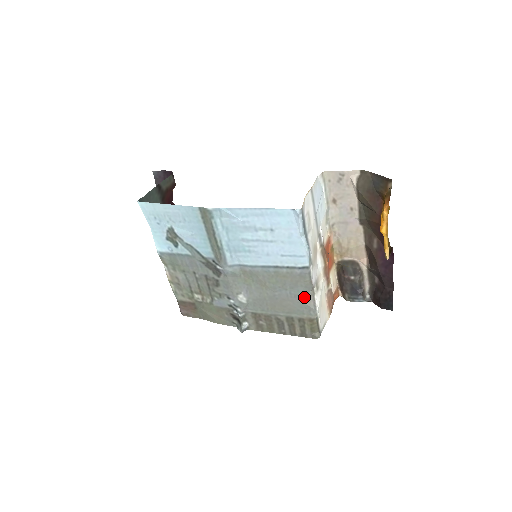
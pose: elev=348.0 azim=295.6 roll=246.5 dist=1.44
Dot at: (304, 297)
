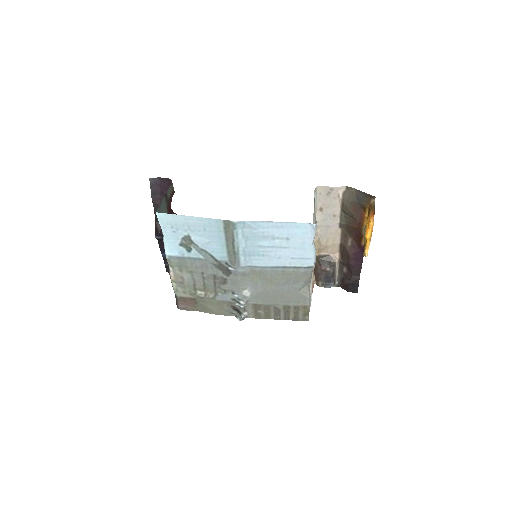
Dot at: (302, 289)
